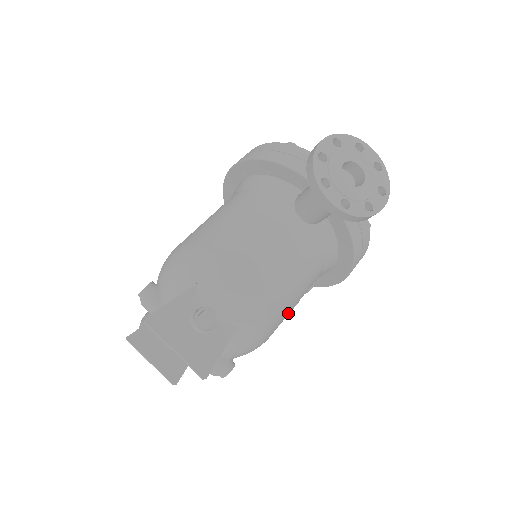
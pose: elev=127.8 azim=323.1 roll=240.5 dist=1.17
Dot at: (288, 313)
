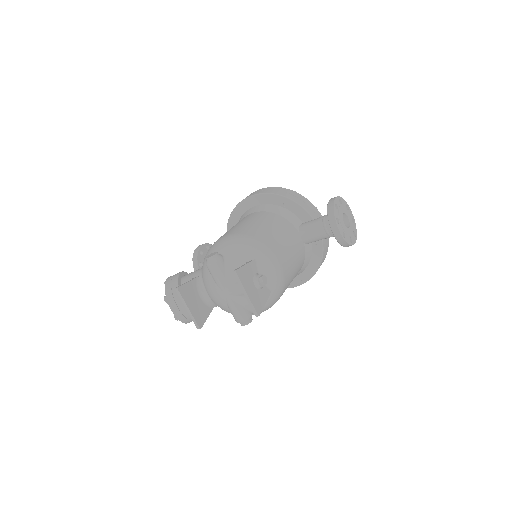
Dot at: occluded
